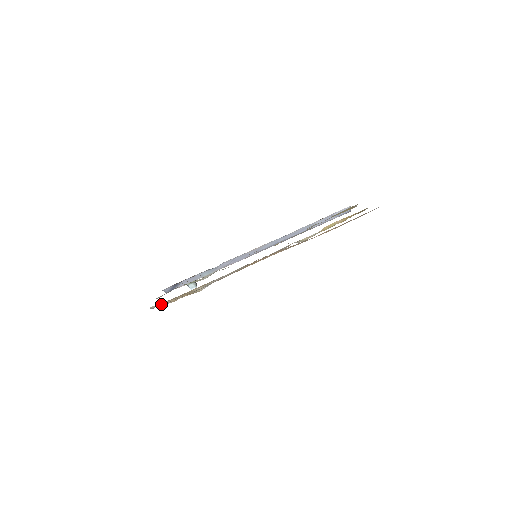
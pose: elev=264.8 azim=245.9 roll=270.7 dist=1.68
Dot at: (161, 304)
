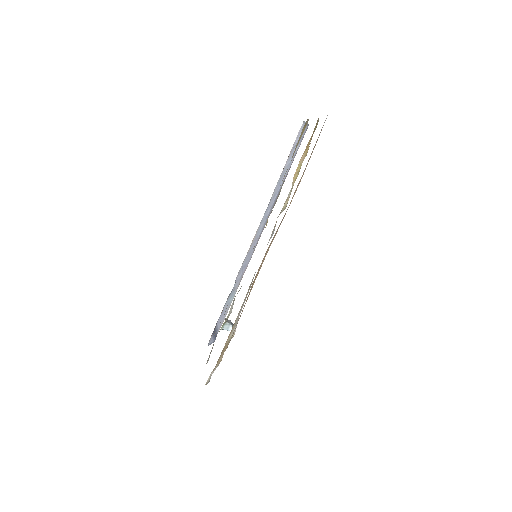
Dot at: (212, 372)
